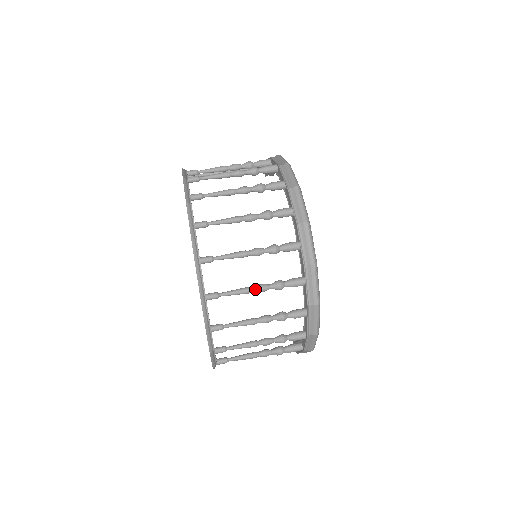
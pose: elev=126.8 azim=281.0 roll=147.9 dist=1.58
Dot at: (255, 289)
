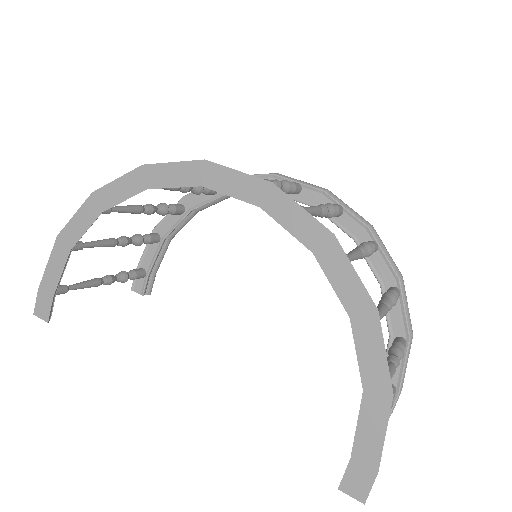
Dot at: (320, 207)
